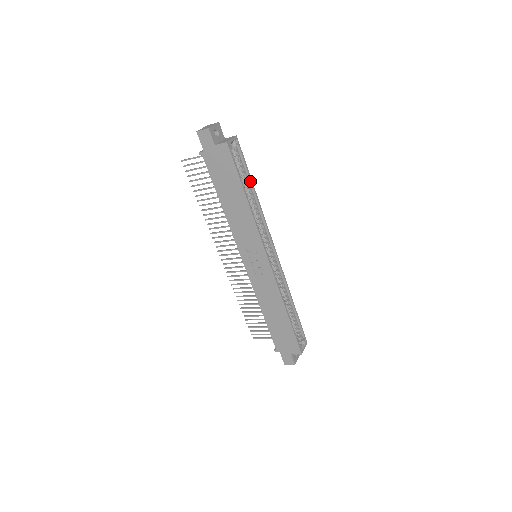
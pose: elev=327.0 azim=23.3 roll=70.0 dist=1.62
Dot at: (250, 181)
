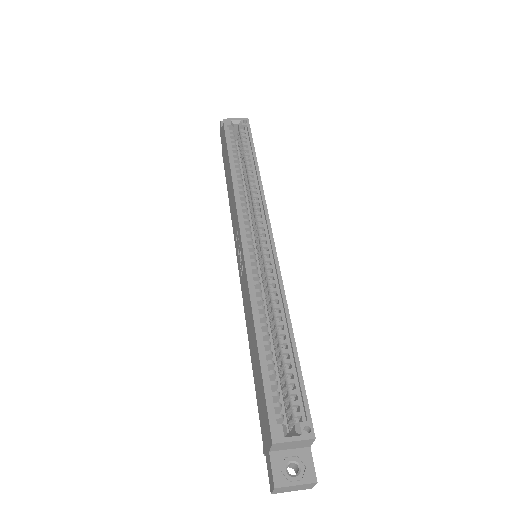
Dot at: (253, 156)
